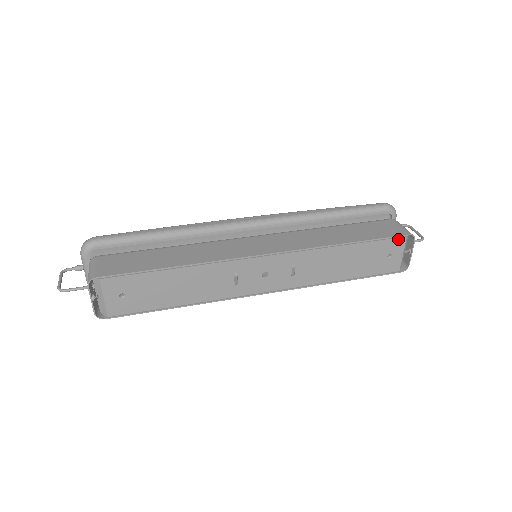
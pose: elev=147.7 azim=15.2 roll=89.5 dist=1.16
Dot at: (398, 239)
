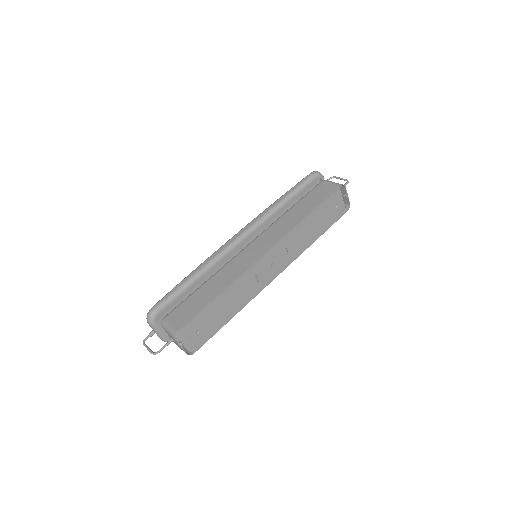
Dot at: (336, 193)
